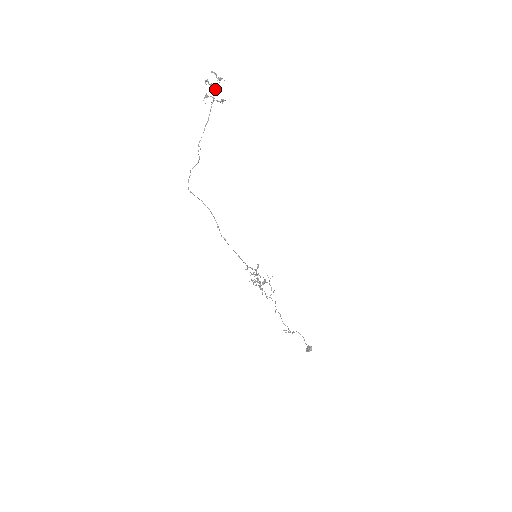
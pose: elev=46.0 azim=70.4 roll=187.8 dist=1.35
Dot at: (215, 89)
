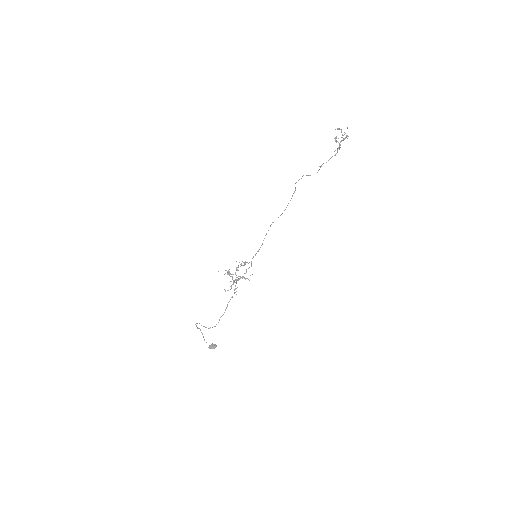
Dot at: (344, 139)
